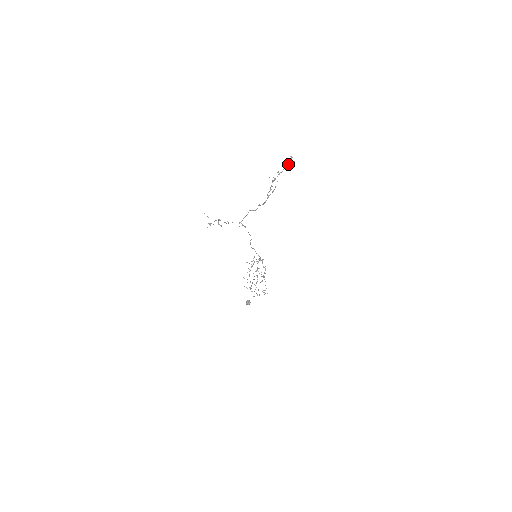
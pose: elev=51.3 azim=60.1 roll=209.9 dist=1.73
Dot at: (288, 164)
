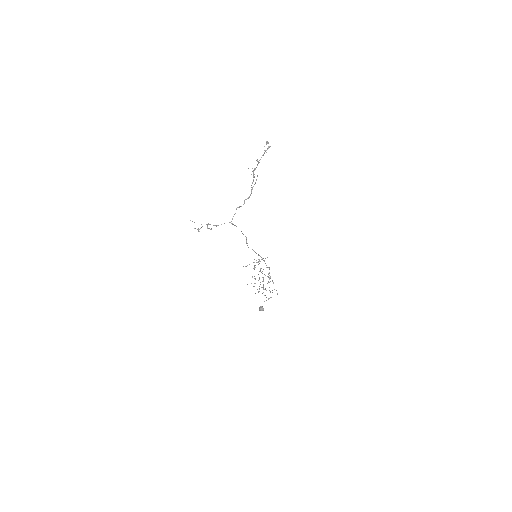
Dot at: (265, 150)
